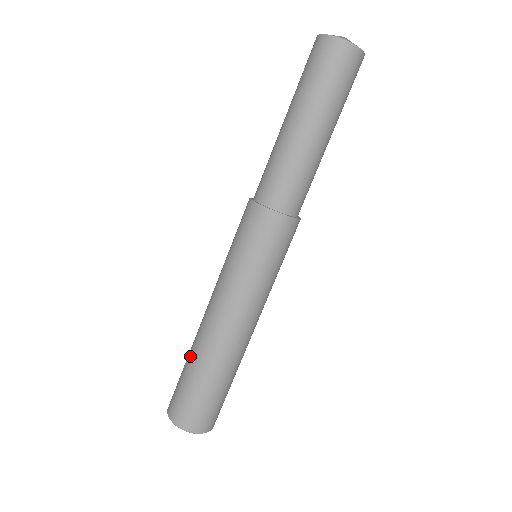
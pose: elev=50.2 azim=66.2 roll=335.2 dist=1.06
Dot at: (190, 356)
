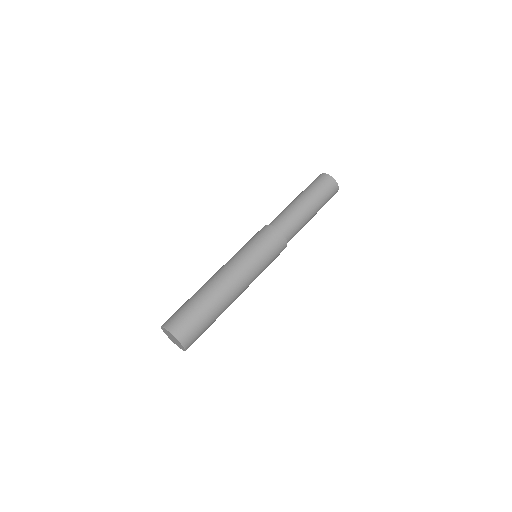
Dot at: (199, 294)
